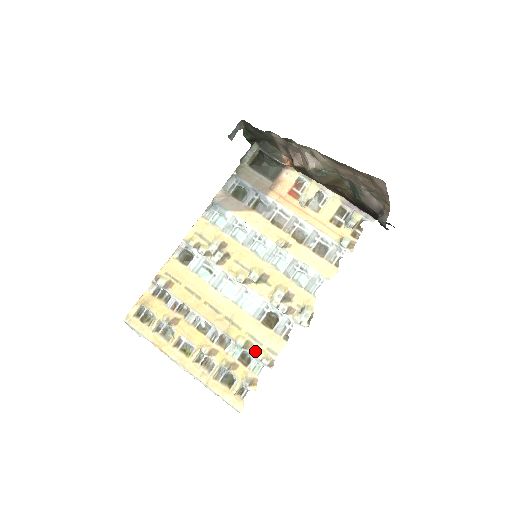
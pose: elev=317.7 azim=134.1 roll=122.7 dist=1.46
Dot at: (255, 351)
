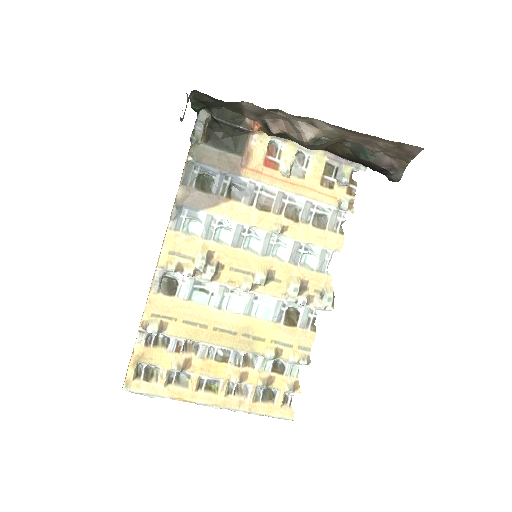
Dot at: (288, 356)
